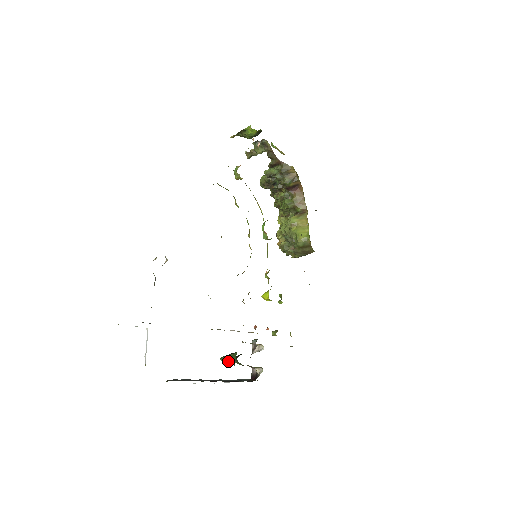
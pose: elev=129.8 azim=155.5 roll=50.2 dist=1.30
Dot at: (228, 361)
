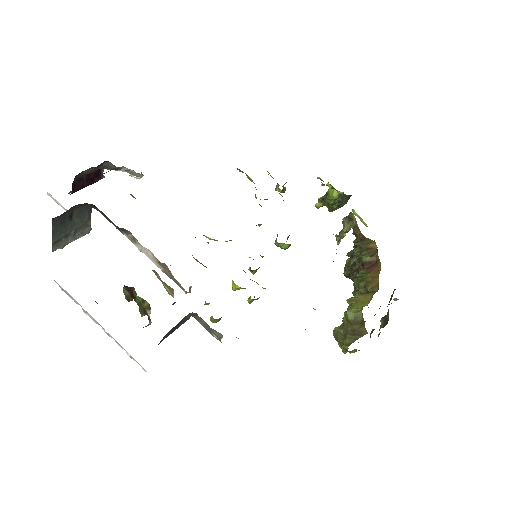
Dot at: occluded
